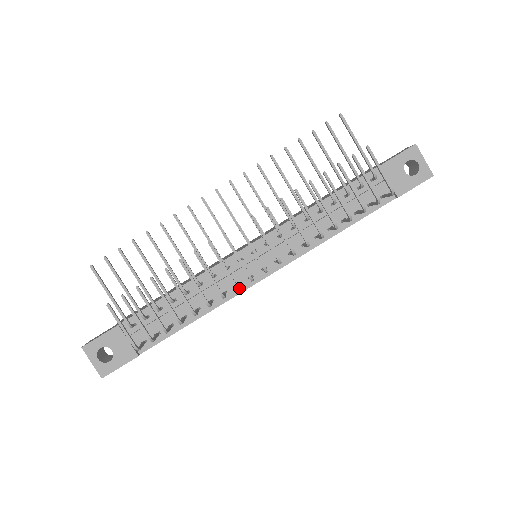
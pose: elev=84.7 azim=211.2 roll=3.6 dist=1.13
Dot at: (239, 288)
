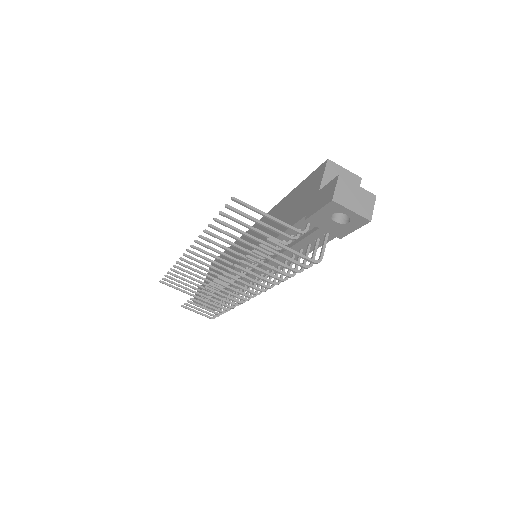
Dot at: occluded
